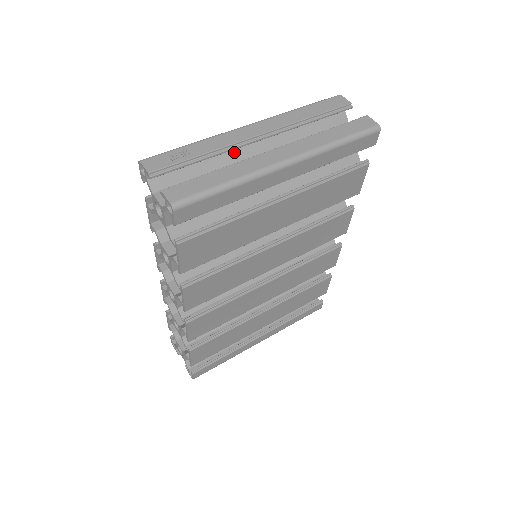
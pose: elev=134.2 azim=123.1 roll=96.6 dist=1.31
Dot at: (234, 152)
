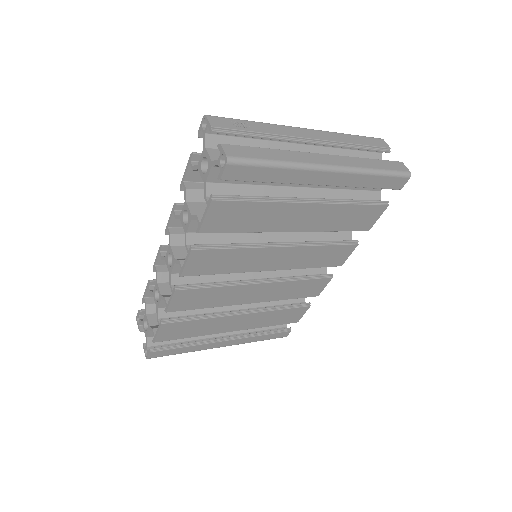
Dot at: (284, 145)
